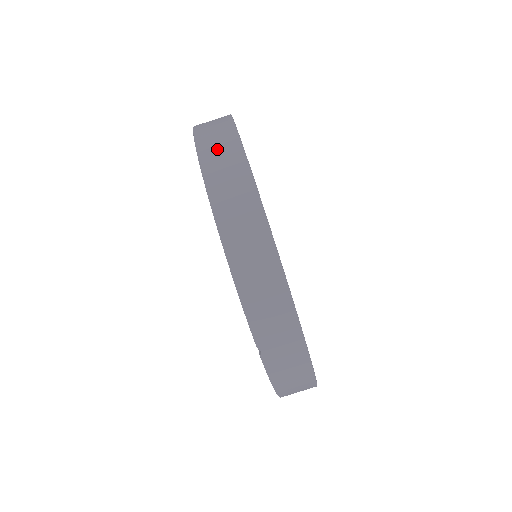
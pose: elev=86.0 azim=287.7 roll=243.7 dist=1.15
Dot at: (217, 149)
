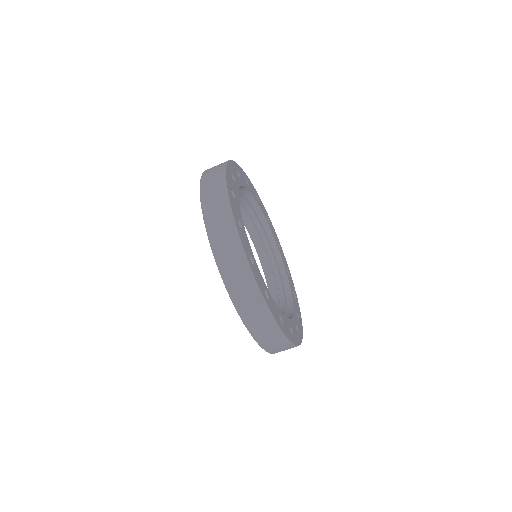
Dot at: (239, 286)
